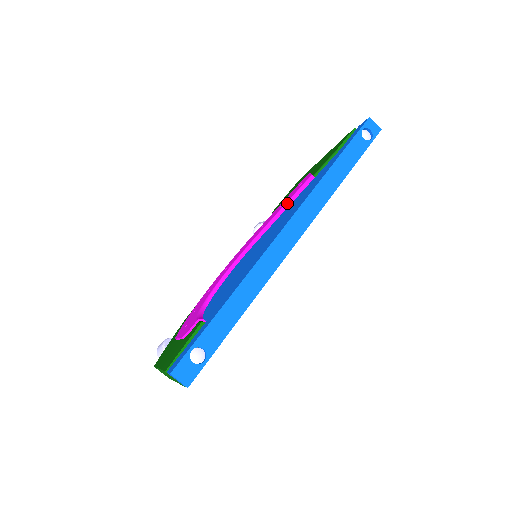
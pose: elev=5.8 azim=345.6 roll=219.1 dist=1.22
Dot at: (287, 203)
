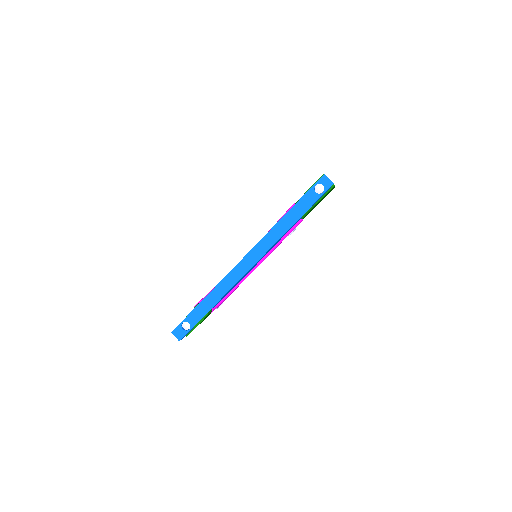
Dot at: occluded
